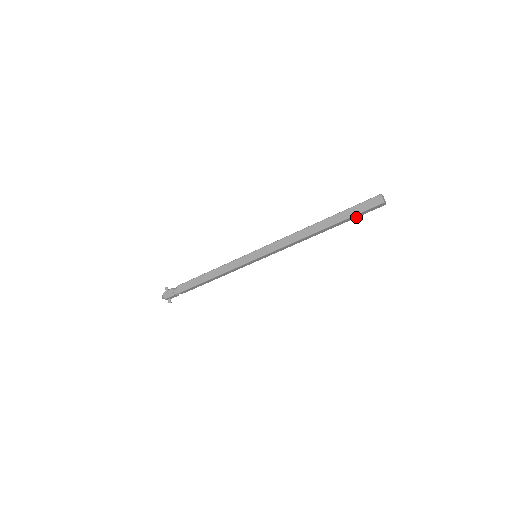
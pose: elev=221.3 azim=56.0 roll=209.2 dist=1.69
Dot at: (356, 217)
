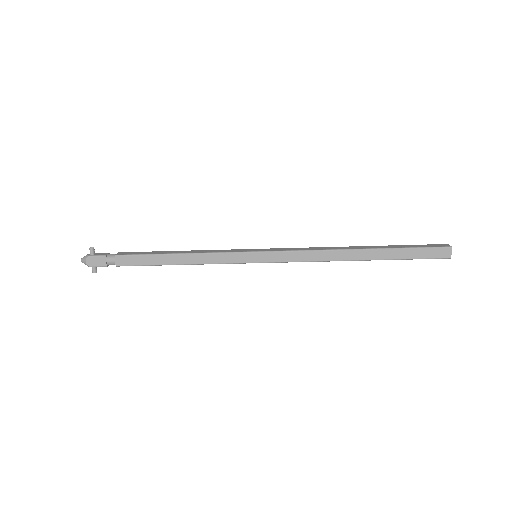
Dot at: occluded
